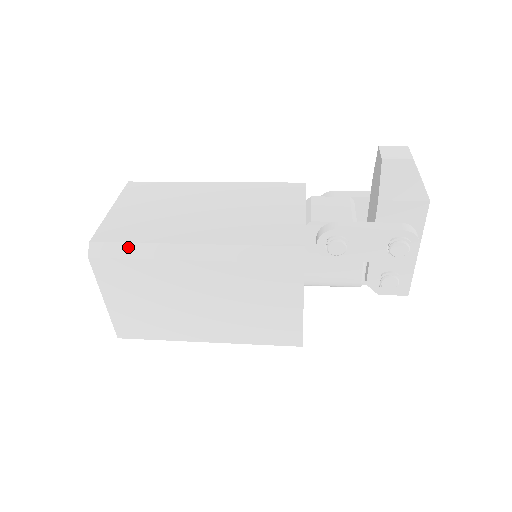
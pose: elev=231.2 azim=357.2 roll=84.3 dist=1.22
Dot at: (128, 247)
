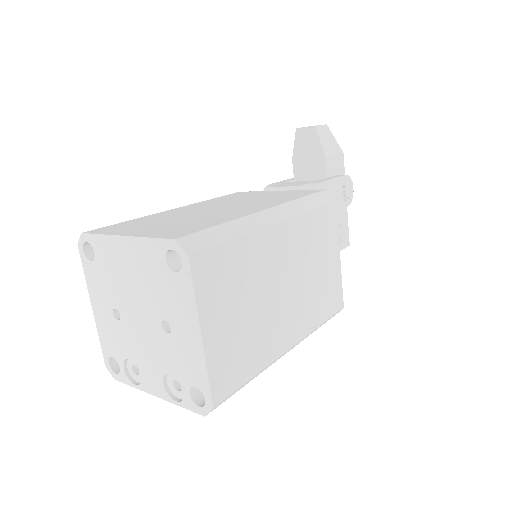
Dot at: (218, 230)
